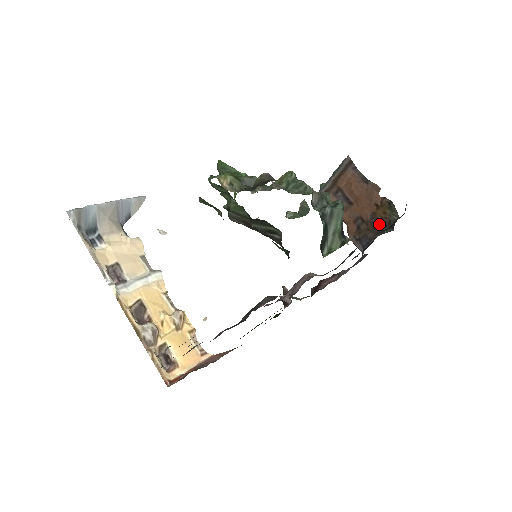
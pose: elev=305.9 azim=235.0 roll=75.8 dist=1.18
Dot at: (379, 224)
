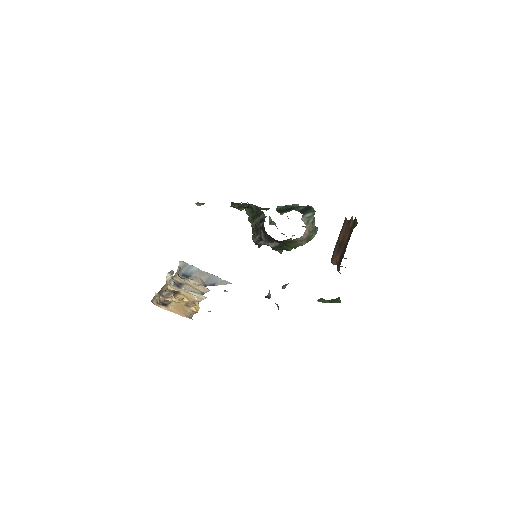
Dot at: (349, 239)
